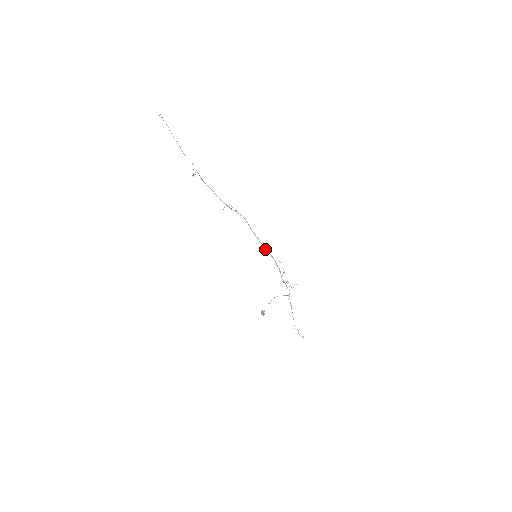
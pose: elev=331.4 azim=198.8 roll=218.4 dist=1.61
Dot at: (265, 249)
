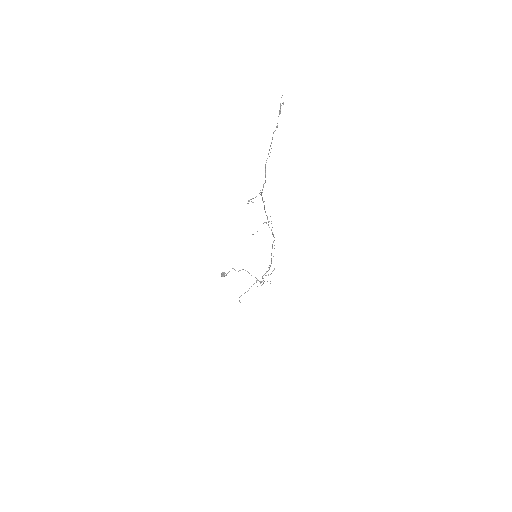
Dot at: occluded
